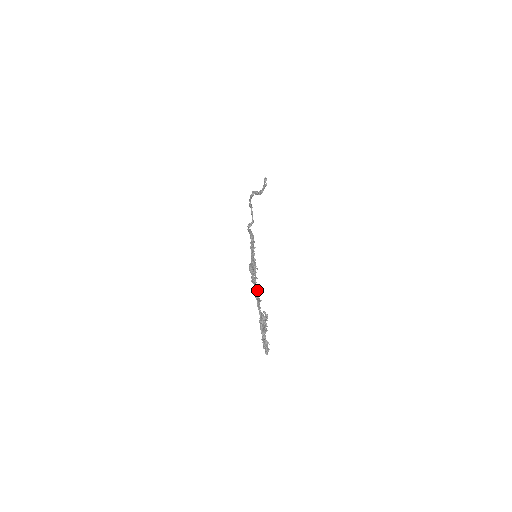
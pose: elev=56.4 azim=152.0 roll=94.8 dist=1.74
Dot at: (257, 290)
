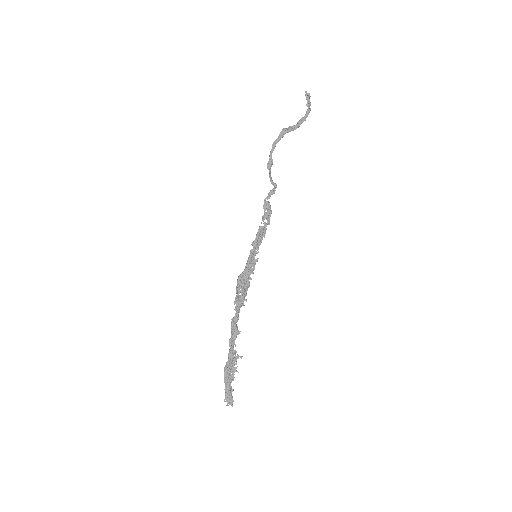
Dot at: (238, 317)
